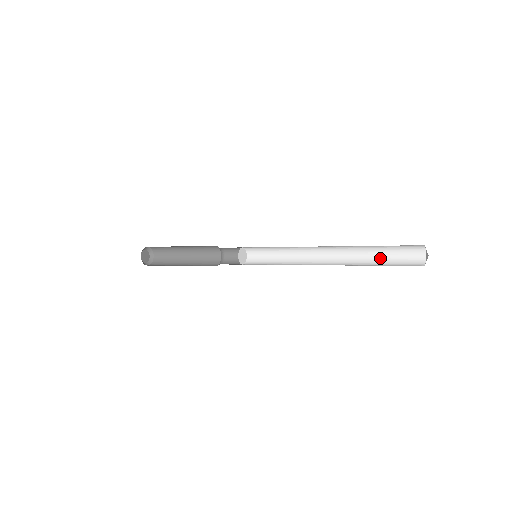
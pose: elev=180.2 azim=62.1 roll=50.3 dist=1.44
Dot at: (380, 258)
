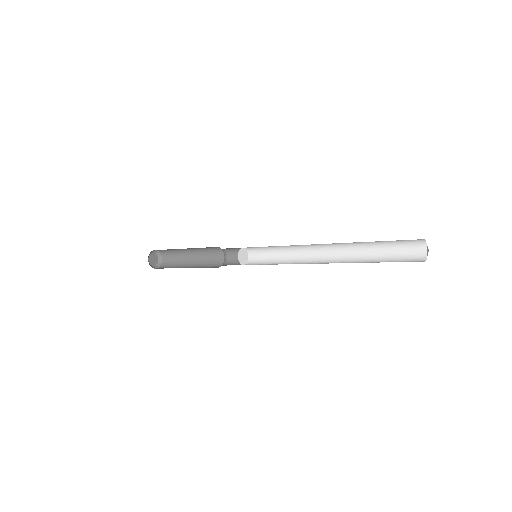
Dot at: (379, 245)
